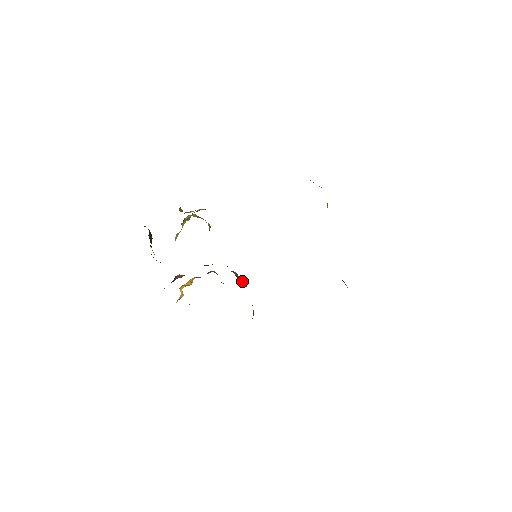
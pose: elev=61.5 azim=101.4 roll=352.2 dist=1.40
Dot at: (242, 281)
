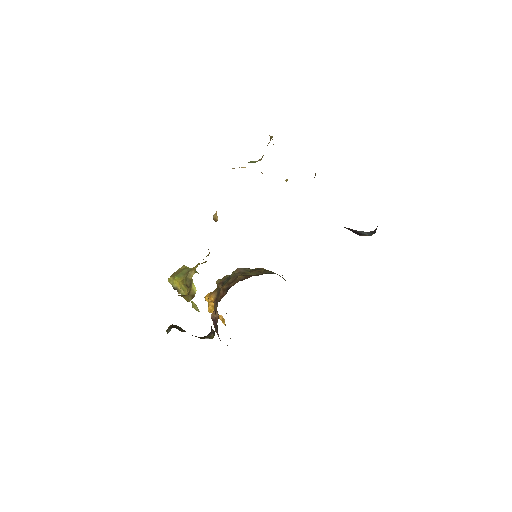
Dot at: (258, 274)
